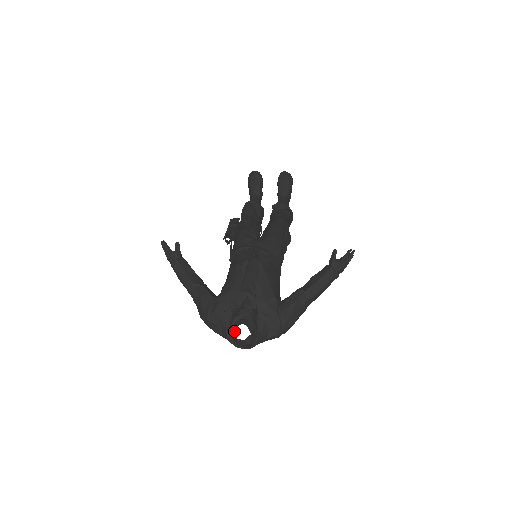
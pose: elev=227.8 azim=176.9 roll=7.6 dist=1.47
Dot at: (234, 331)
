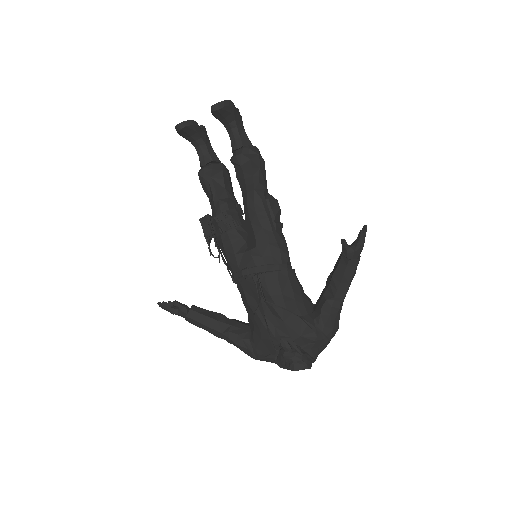
Dot at: (288, 369)
